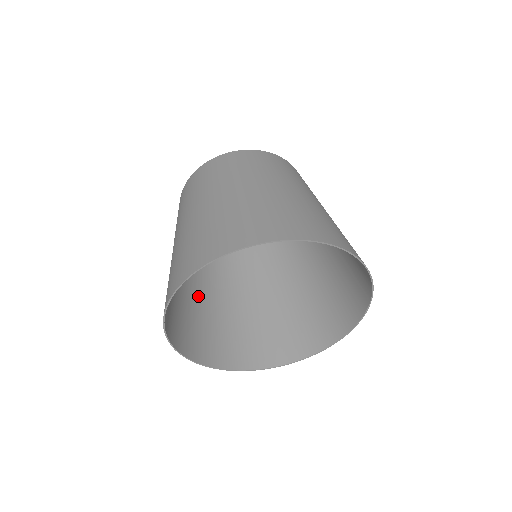
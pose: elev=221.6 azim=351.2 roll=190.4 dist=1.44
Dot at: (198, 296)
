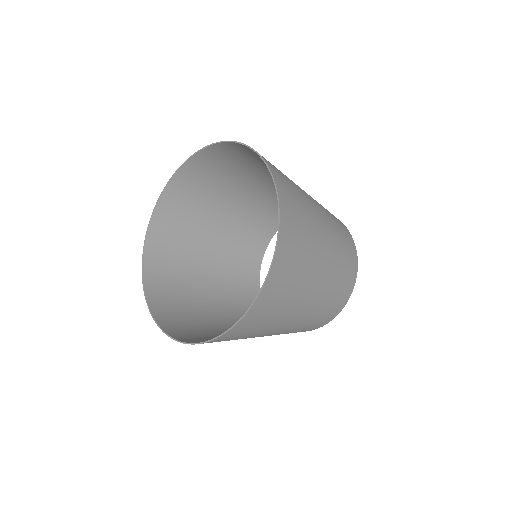
Dot at: (206, 288)
